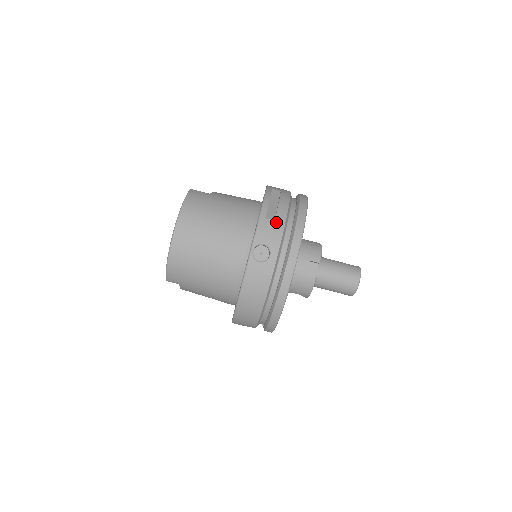
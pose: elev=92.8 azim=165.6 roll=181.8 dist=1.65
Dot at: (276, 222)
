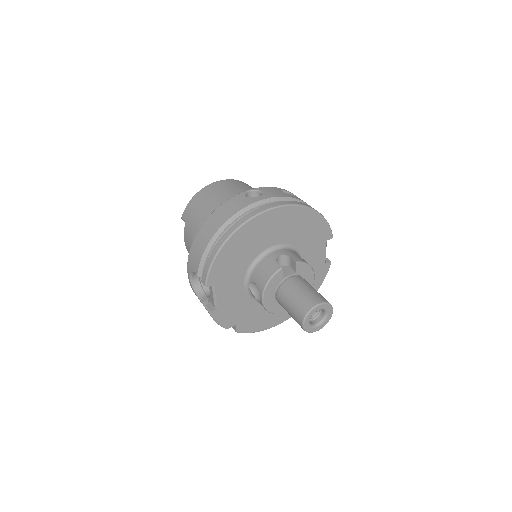
Dot at: (285, 193)
